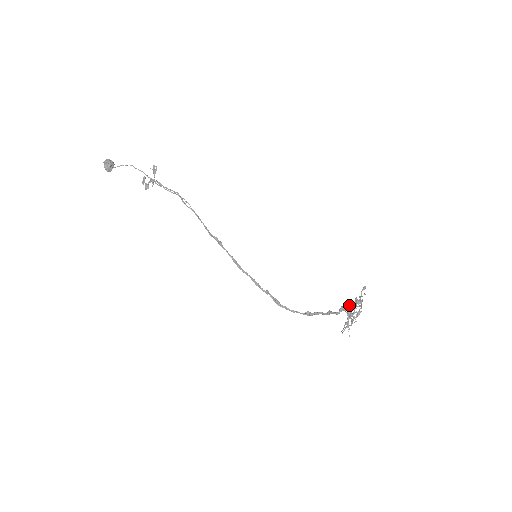
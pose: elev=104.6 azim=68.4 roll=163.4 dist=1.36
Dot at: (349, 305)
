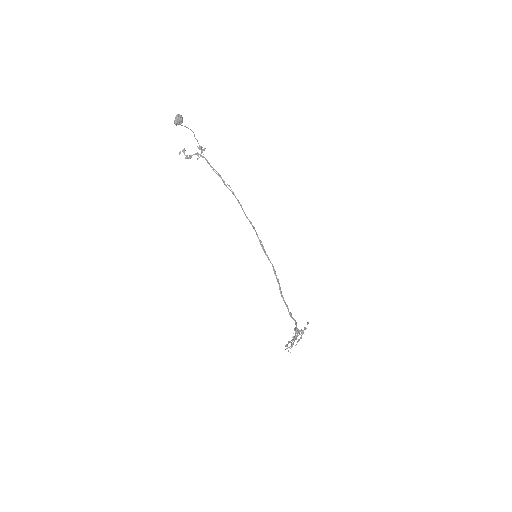
Dot at: occluded
